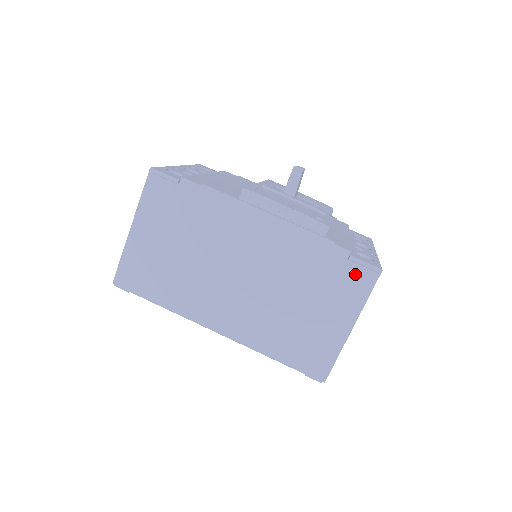
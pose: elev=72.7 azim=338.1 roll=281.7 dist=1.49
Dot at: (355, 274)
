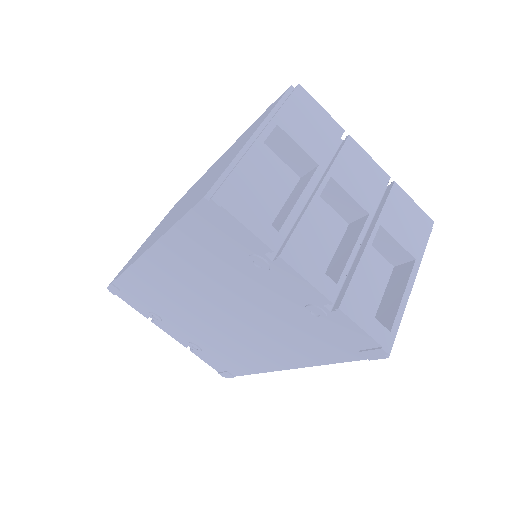
Dot at: occluded
